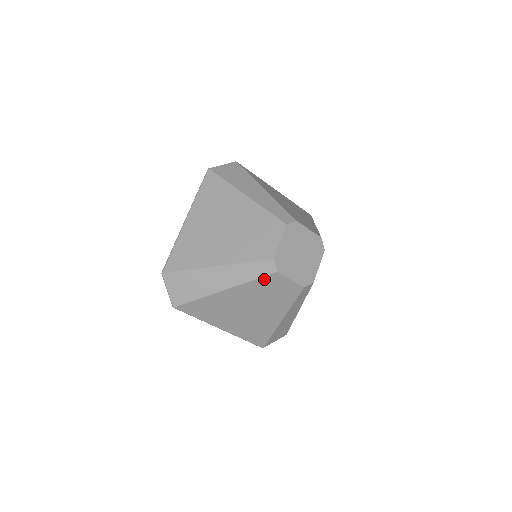
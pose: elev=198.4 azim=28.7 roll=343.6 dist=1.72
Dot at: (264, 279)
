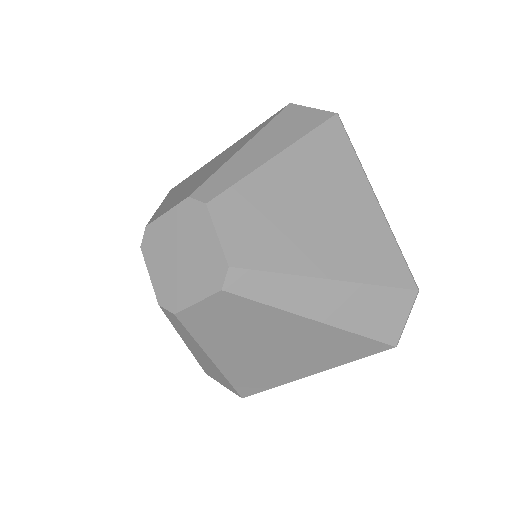
Dot at: occluded
